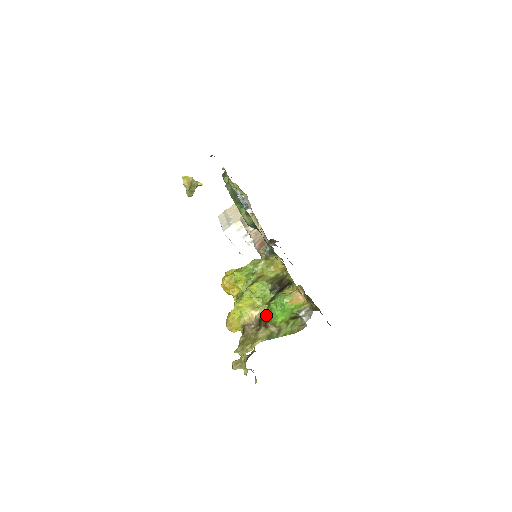
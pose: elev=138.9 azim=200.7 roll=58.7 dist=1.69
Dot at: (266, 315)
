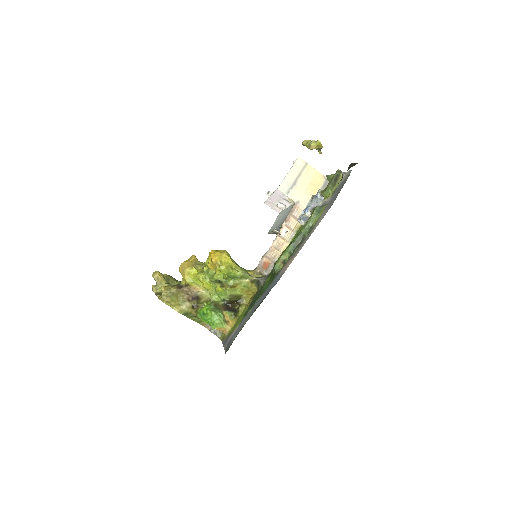
Dot at: (203, 300)
